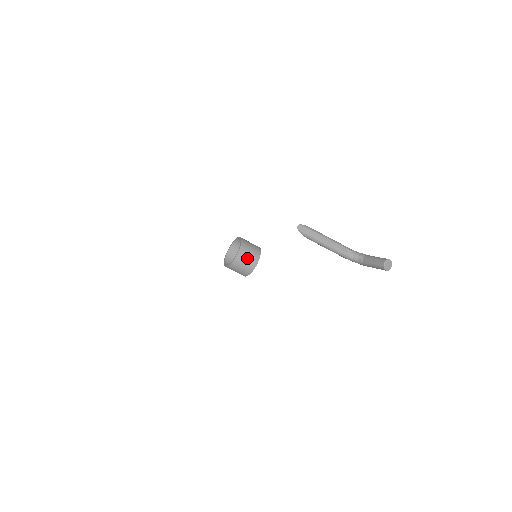
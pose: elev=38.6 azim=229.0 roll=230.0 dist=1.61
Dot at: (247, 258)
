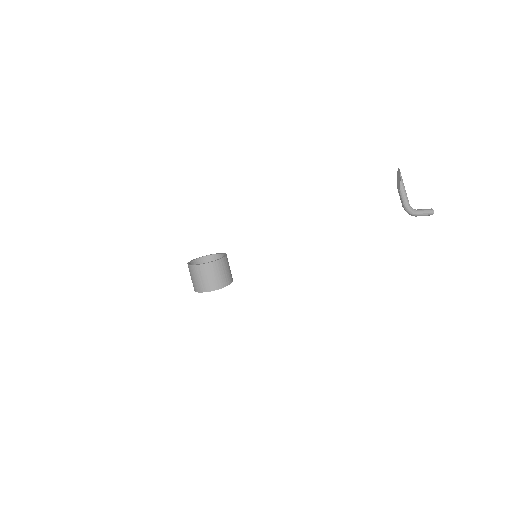
Dot at: (229, 266)
